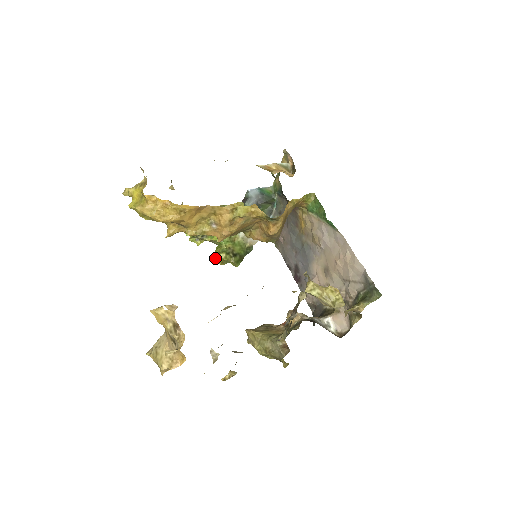
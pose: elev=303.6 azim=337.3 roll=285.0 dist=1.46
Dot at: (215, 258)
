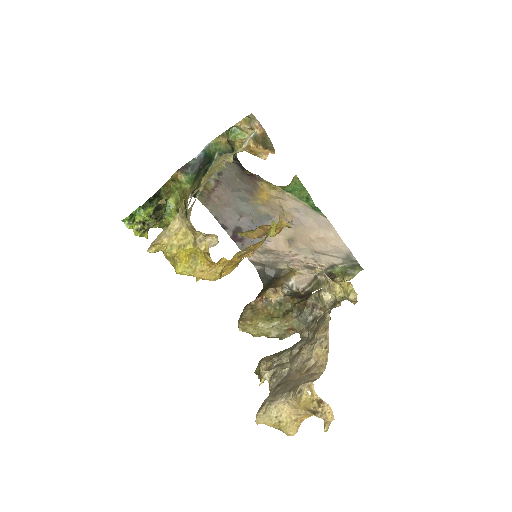
Dot at: occluded
